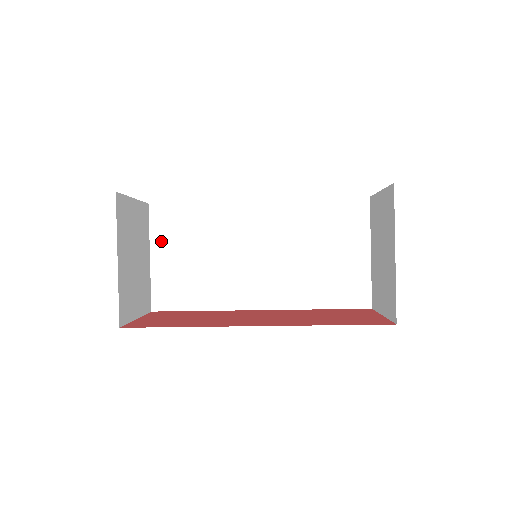
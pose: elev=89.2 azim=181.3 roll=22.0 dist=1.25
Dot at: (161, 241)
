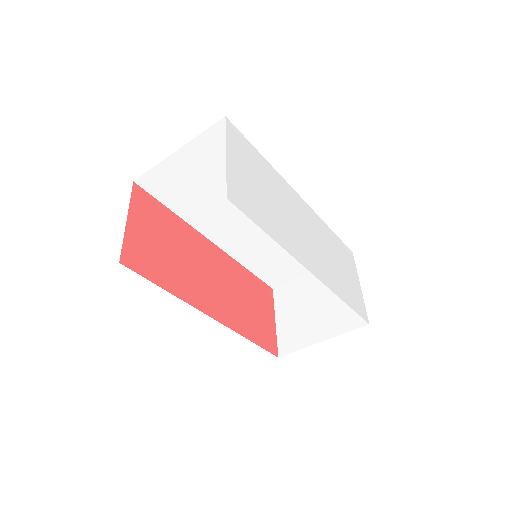
Dot at: (200, 150)
